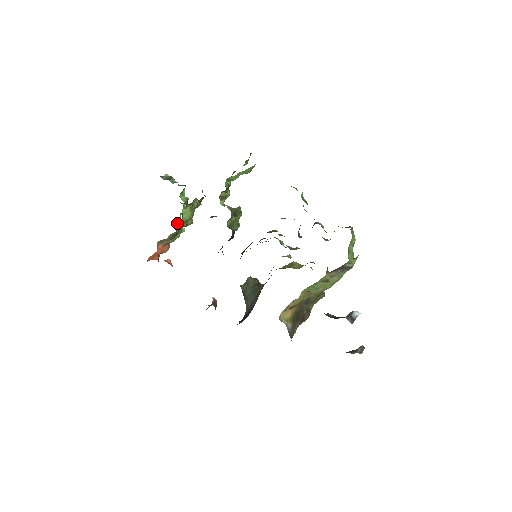
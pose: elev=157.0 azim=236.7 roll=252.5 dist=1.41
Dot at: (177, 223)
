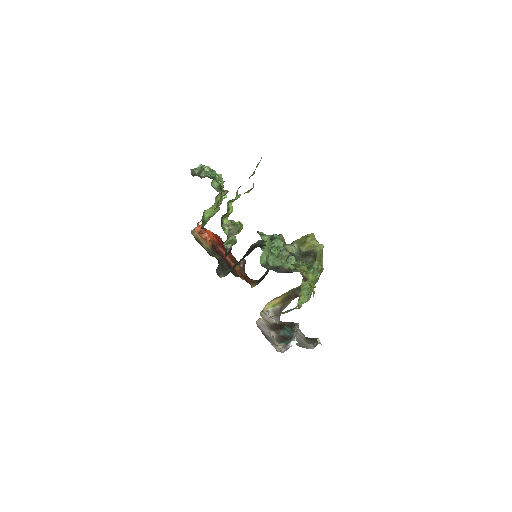
Dot at: occluded
